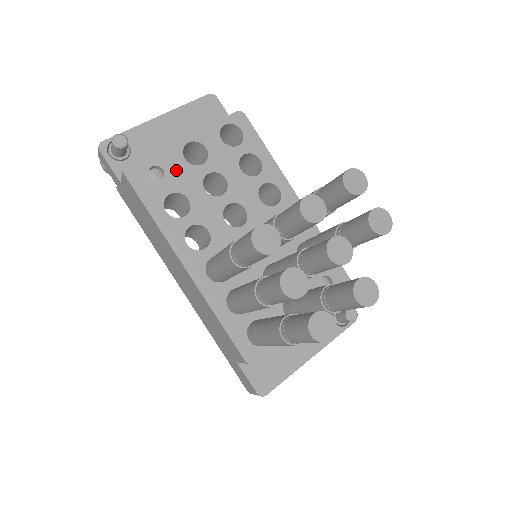
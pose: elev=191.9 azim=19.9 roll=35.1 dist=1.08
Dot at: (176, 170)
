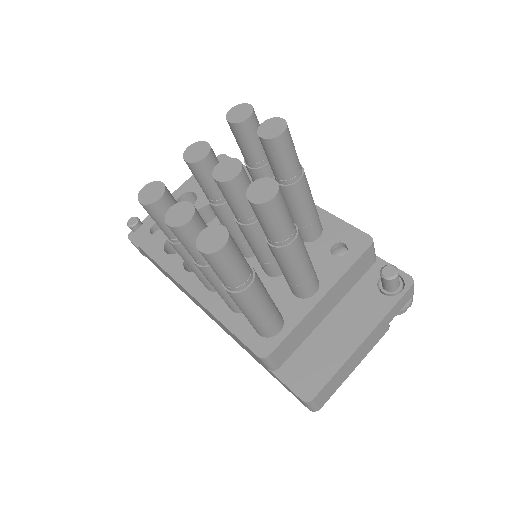
Dot at: occluded
